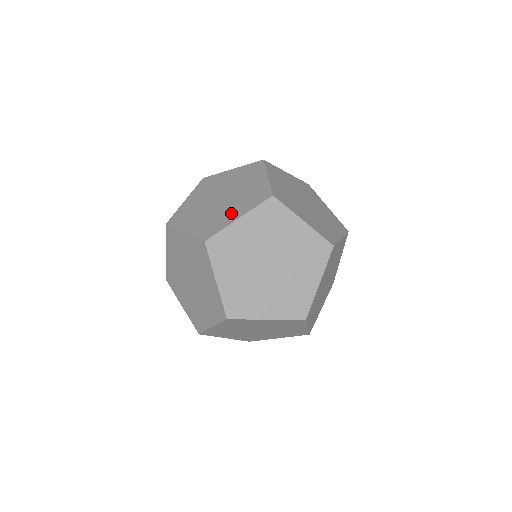
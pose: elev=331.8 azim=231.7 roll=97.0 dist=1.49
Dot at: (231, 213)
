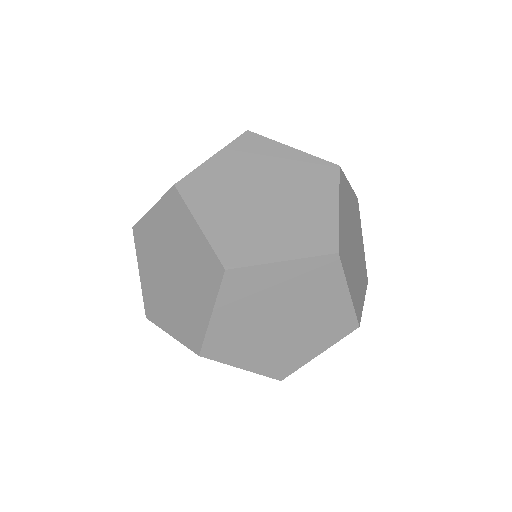
Dot at: (307, 348)
